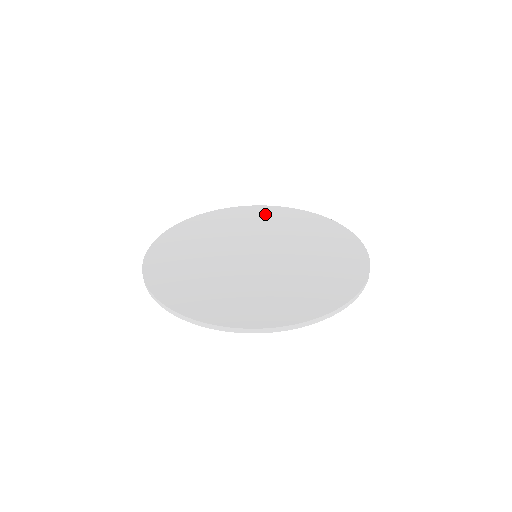
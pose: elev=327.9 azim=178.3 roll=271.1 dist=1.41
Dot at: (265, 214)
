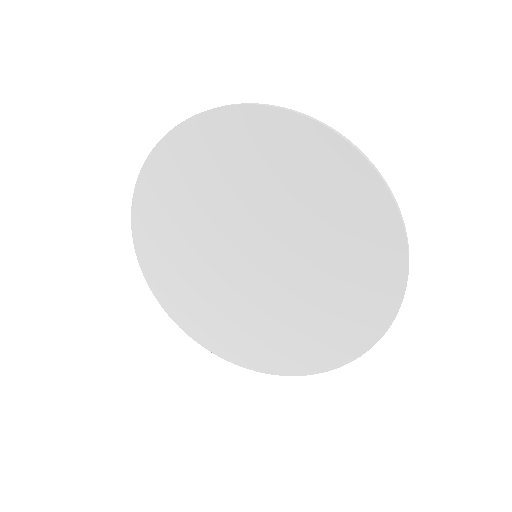
Dot at: occluded
